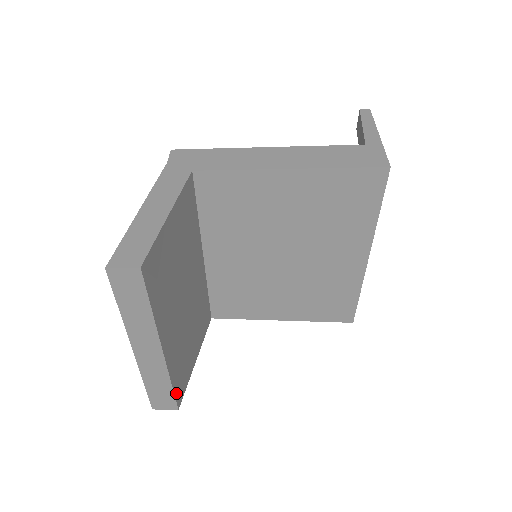
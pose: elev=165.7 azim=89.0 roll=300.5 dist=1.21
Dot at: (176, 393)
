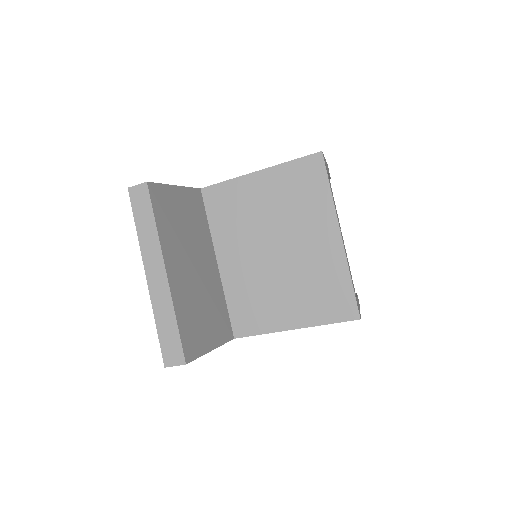
Dot at: (183, 340)
